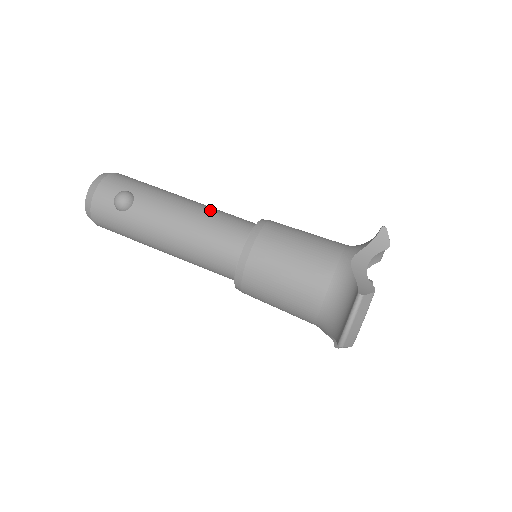
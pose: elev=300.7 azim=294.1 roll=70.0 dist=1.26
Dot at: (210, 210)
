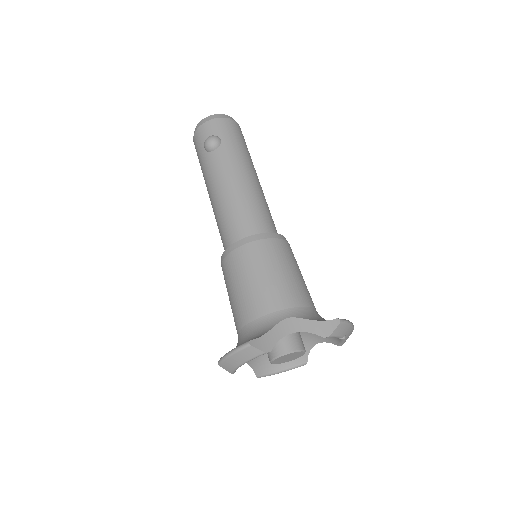
Dot at: (254, 196)
